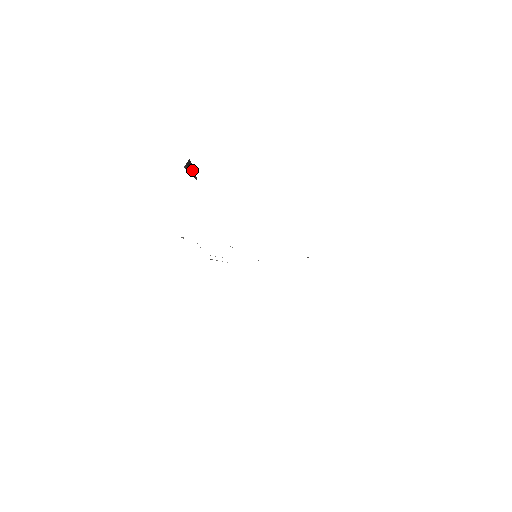
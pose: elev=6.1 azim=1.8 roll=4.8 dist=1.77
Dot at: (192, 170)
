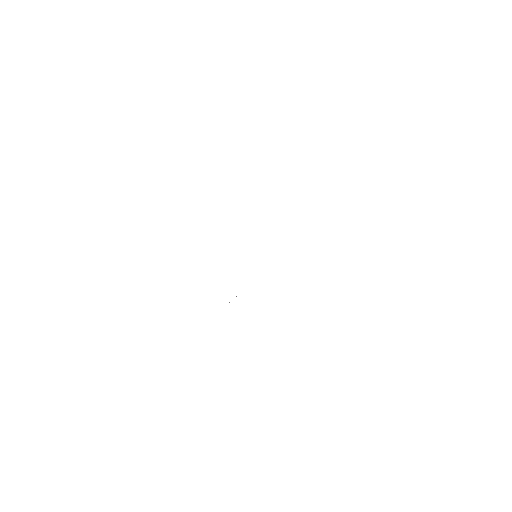
Dot at: occluded
